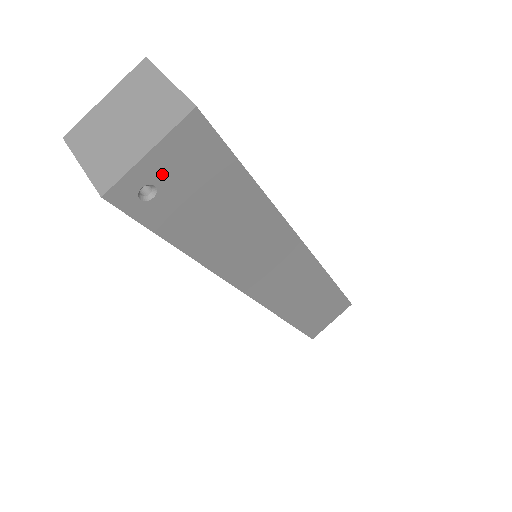
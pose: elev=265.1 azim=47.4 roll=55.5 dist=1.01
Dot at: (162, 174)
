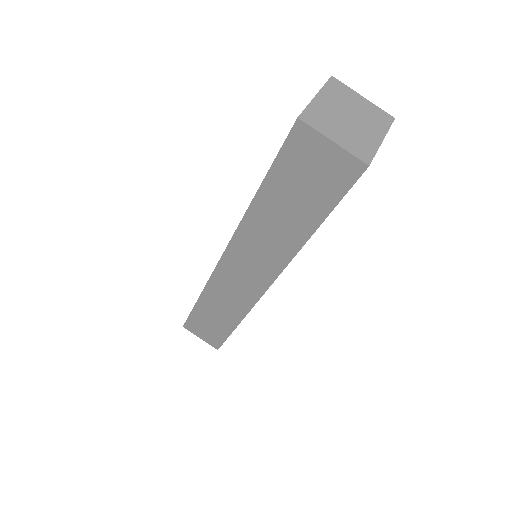
Dot at: occluded
